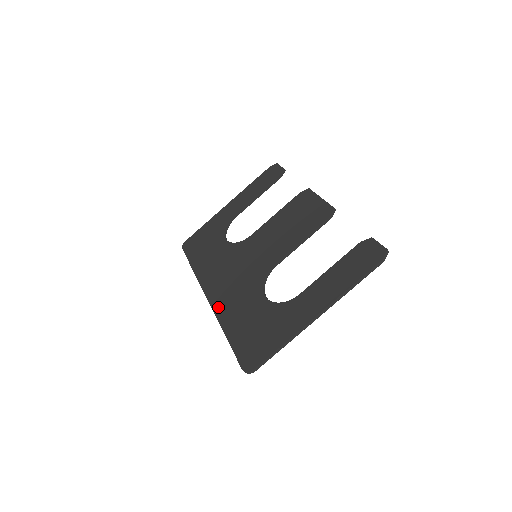
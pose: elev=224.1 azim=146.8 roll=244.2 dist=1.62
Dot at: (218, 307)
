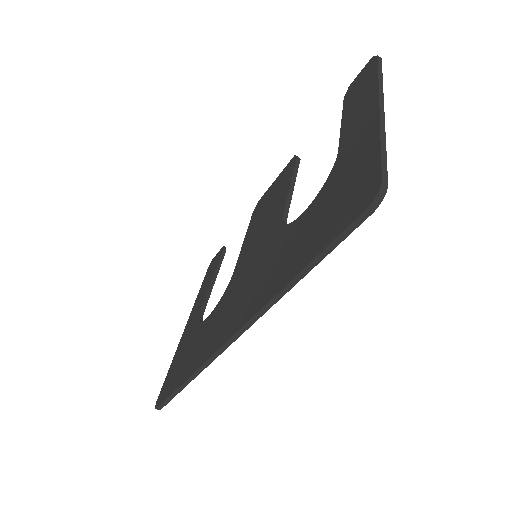
Dot at: (255, 306)
